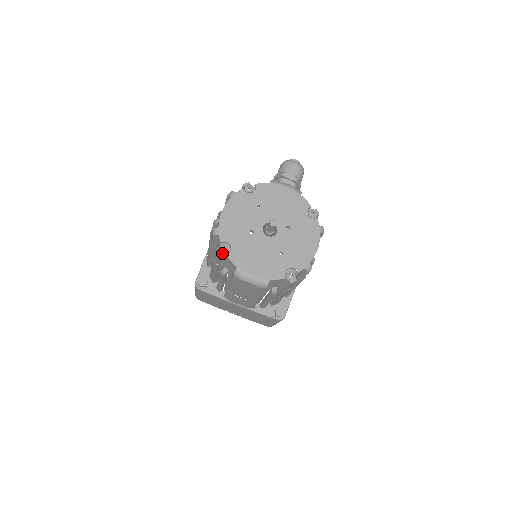
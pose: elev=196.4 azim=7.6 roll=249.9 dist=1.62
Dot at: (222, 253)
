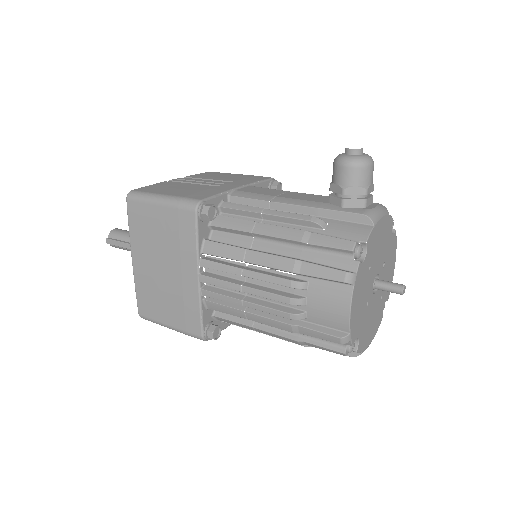
Dot at: (349, 352)
